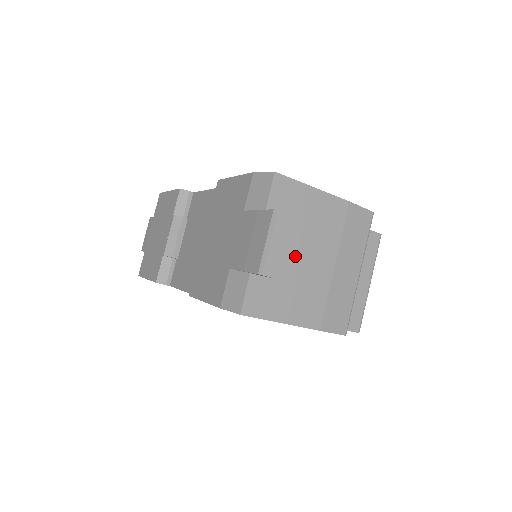
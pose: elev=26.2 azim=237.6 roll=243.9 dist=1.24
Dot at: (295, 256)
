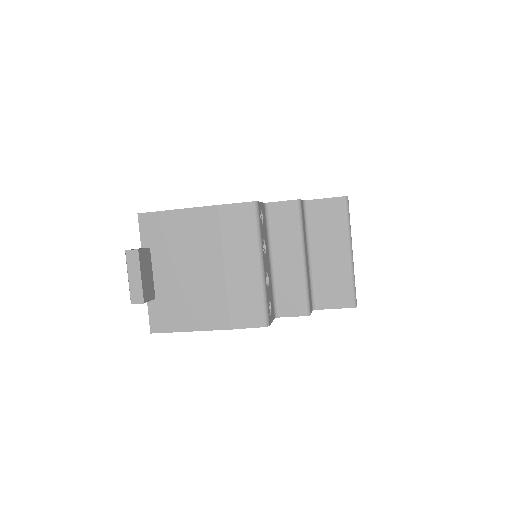
Dot at: (181, 273)
